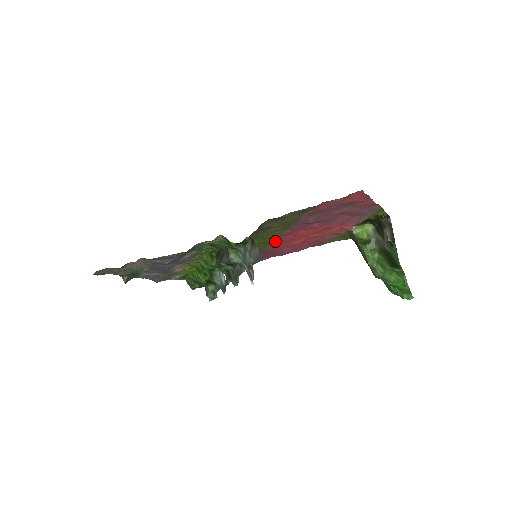
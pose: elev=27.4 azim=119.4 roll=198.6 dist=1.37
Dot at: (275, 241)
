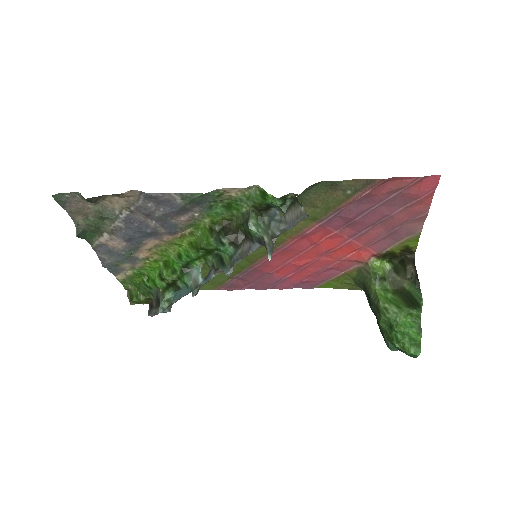
Dot at: (284, 245)
